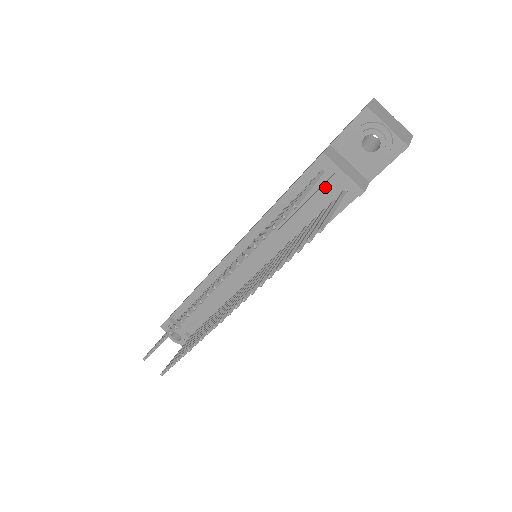
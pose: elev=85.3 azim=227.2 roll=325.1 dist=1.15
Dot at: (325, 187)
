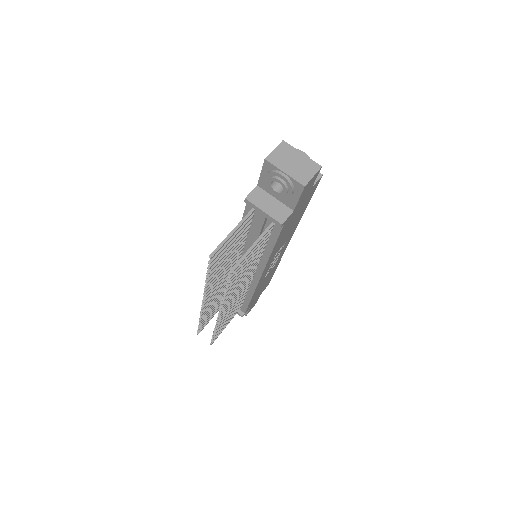
Dot at: (258, 221)
